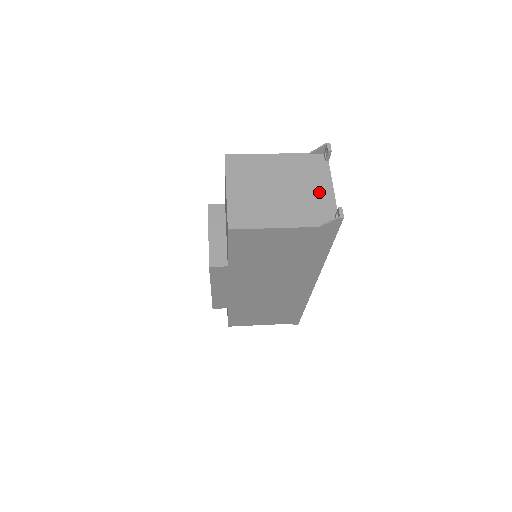
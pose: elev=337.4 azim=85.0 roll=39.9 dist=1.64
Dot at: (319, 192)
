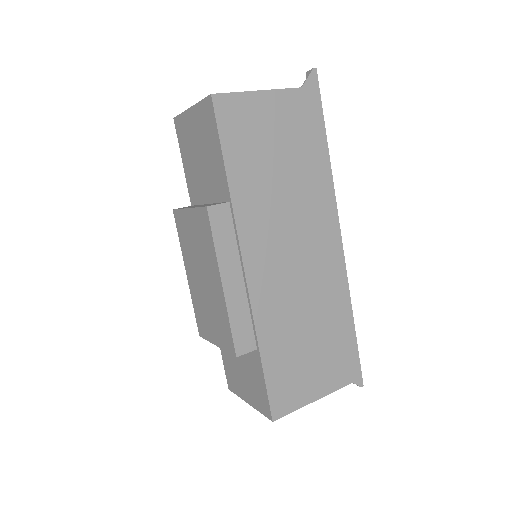
Dot at: occluded
